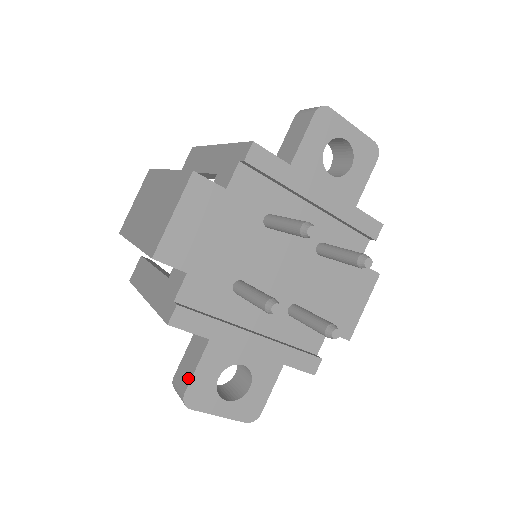
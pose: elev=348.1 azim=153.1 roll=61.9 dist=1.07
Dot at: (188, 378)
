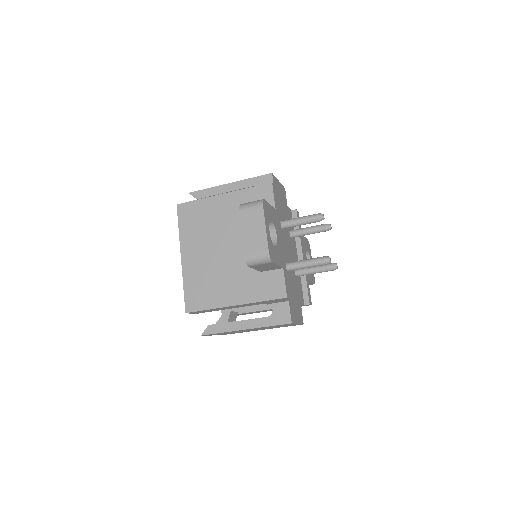
Dot at: occluded
